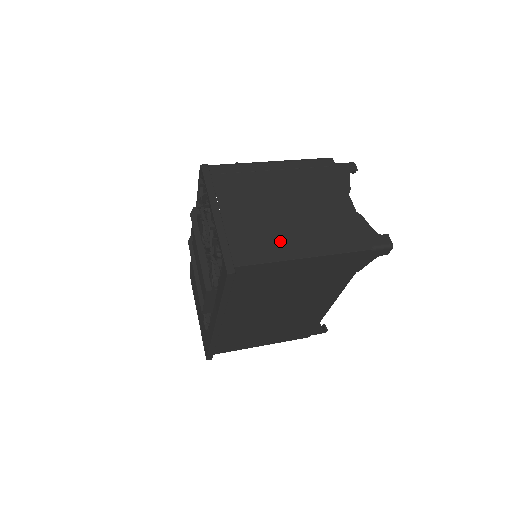
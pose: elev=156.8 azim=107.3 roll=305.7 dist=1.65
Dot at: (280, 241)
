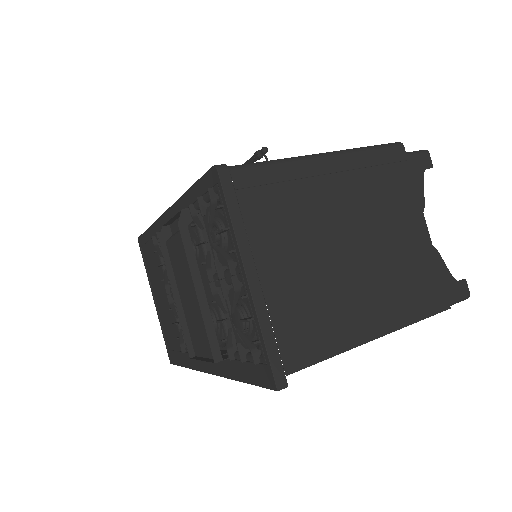
Dot at: (343, 315)
